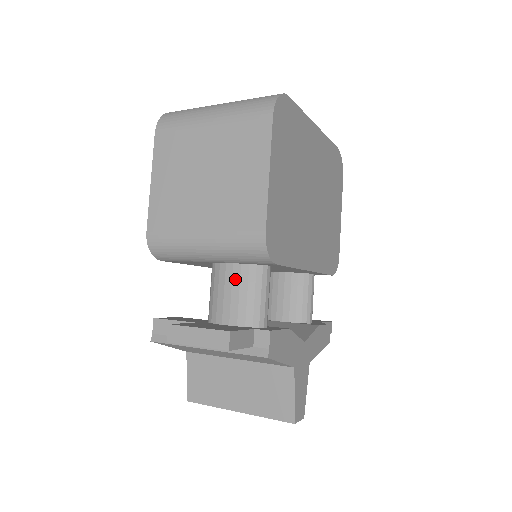
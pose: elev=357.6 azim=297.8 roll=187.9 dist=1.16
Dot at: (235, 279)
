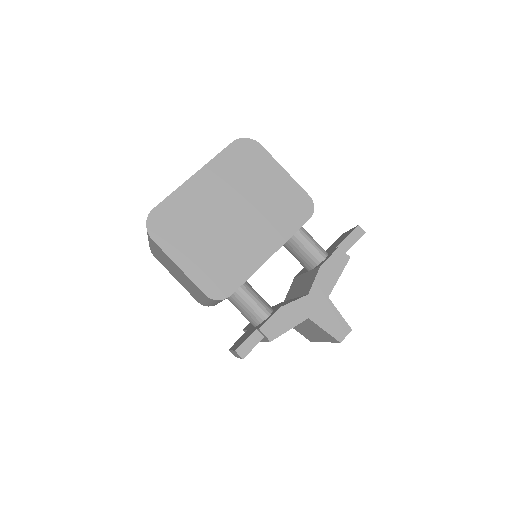
Dot at: (235, 305)
